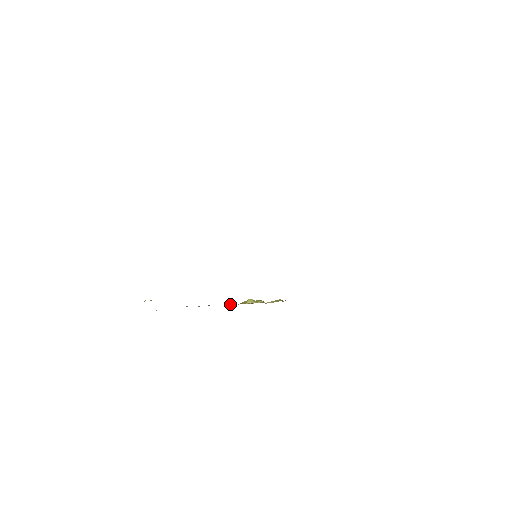
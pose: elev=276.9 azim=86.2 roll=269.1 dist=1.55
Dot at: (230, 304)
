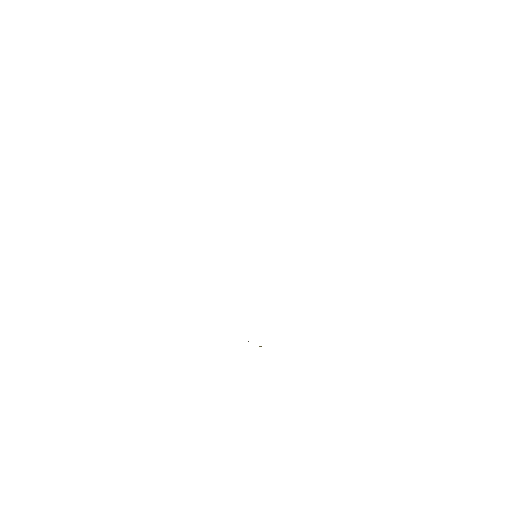
Dot at: occluded
